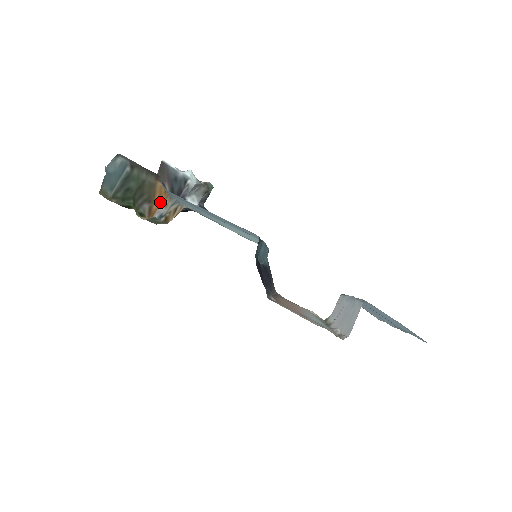
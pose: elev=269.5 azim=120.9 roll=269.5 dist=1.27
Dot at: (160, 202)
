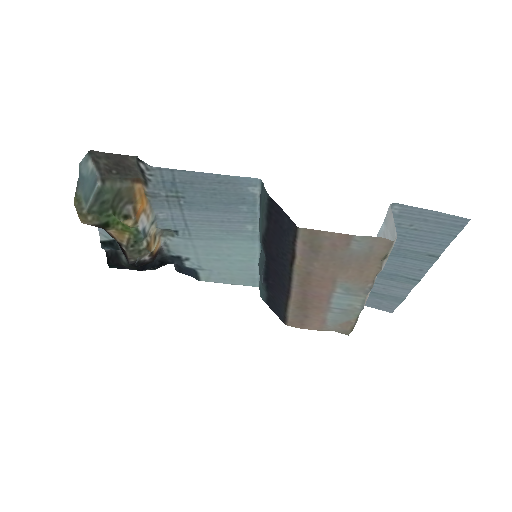
Dot at: (142, 205)
